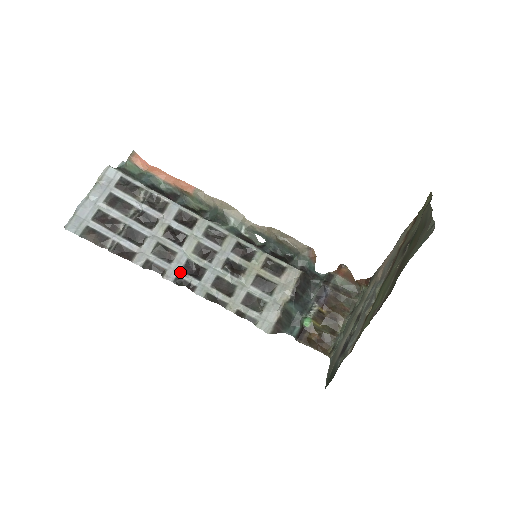
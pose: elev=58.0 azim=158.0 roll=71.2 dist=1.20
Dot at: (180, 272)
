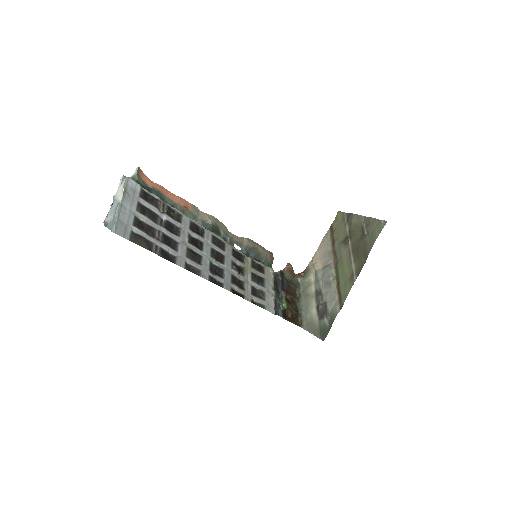
Dot at: (209, 272)
